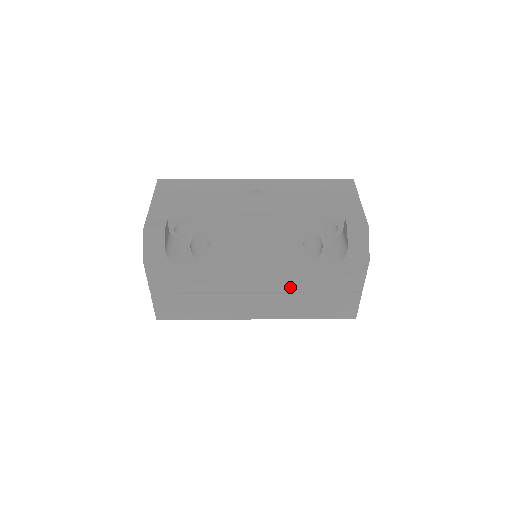
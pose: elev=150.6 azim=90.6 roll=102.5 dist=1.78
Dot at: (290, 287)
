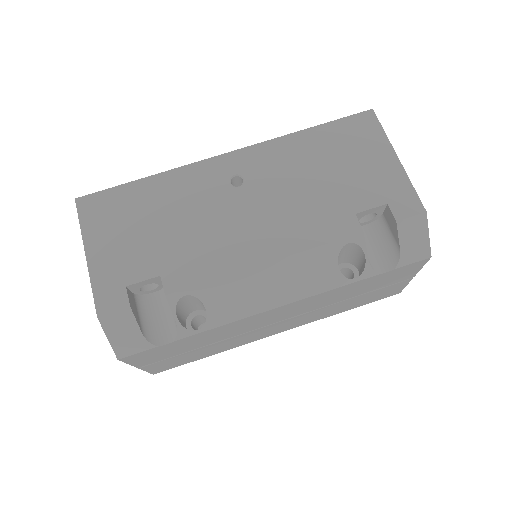
Dot at: (322, 305)
